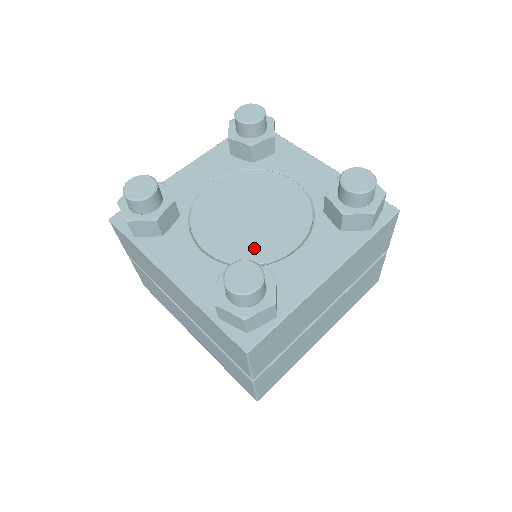
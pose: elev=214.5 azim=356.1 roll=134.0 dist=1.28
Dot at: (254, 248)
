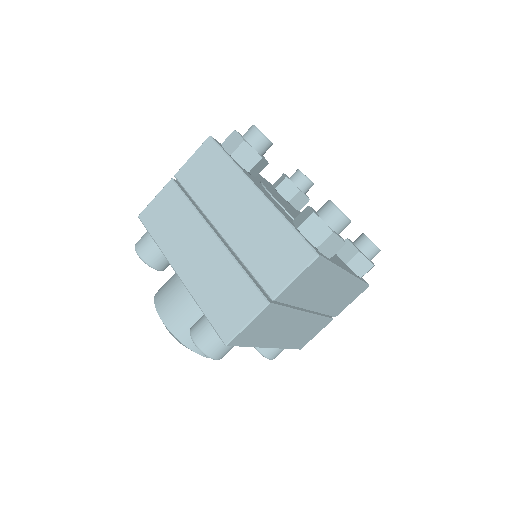
Dot at: occluded
